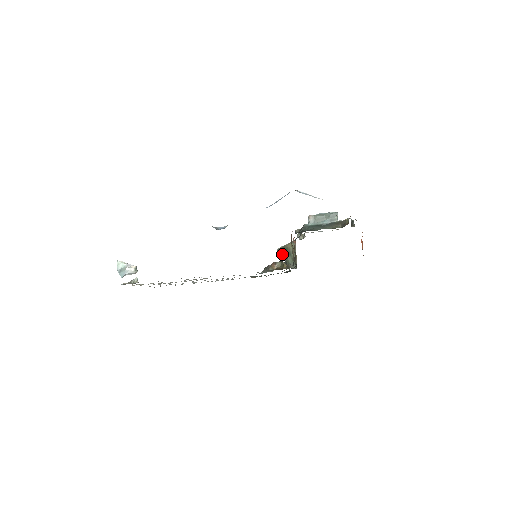
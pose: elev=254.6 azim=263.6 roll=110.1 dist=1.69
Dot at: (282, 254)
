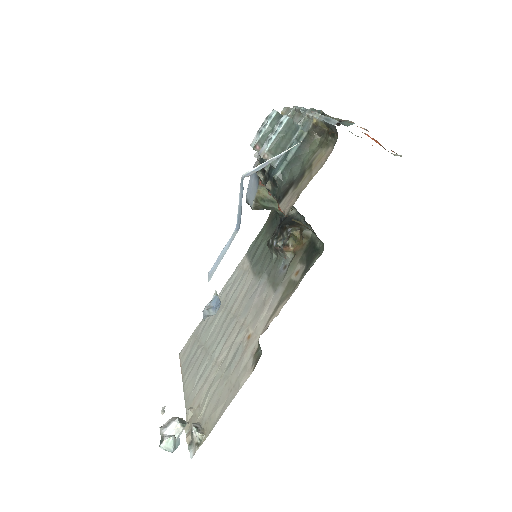
Dot at: (262, 208)
